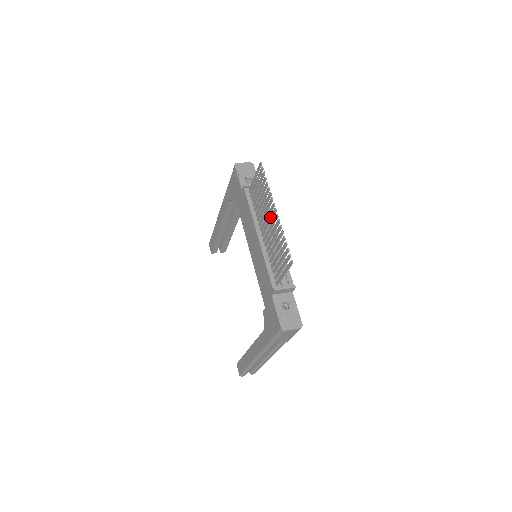
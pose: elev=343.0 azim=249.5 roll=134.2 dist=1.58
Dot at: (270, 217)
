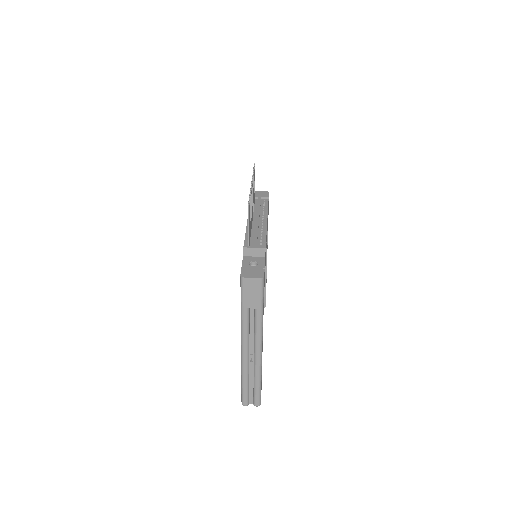
Dot at: occluded
